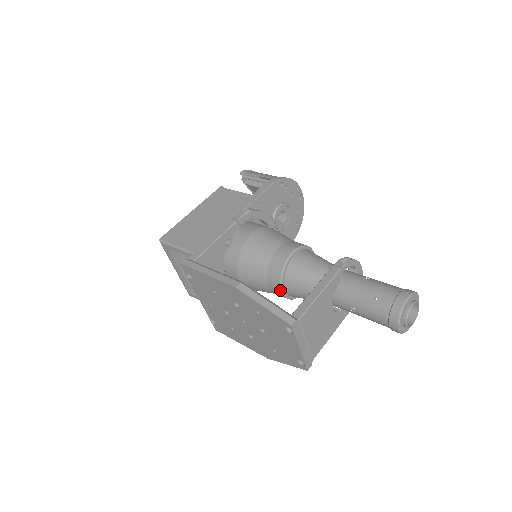
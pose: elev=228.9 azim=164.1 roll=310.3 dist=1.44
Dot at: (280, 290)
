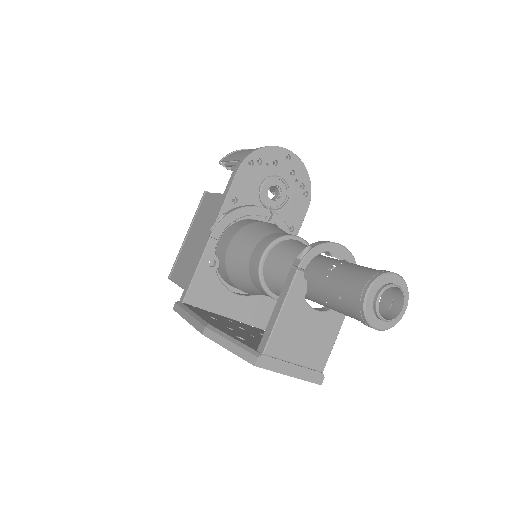
Dot at: (273, 298)
